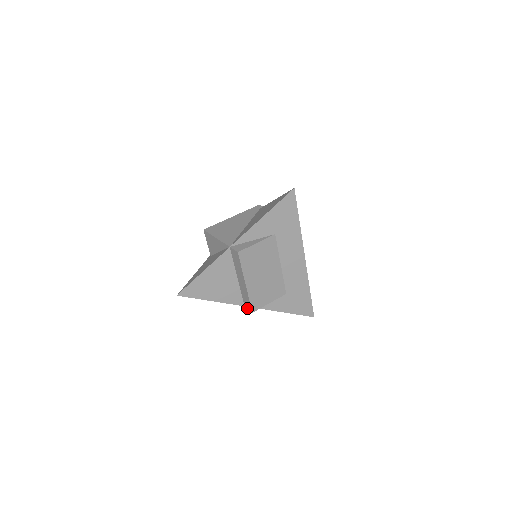
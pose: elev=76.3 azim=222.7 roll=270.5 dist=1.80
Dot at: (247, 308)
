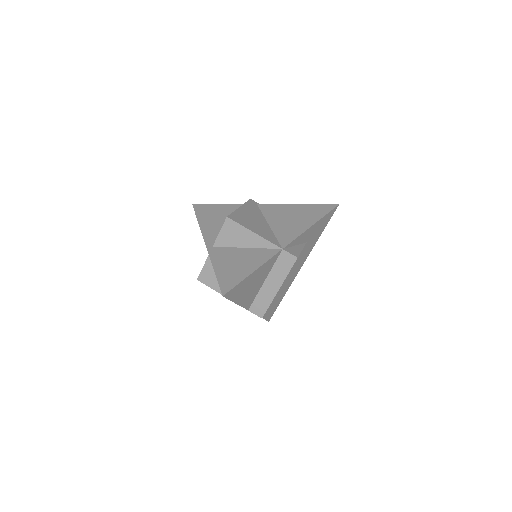
Dot at: (253, 313)
